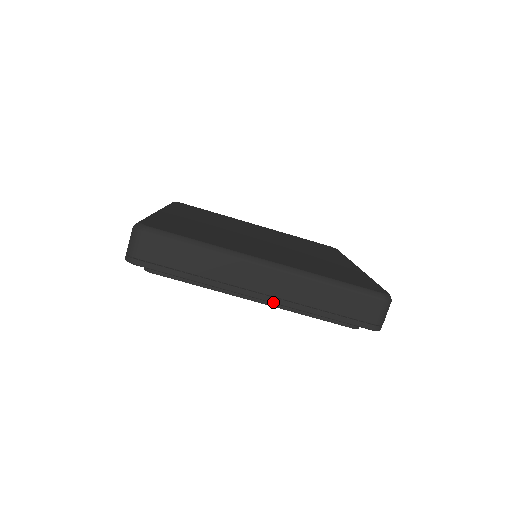
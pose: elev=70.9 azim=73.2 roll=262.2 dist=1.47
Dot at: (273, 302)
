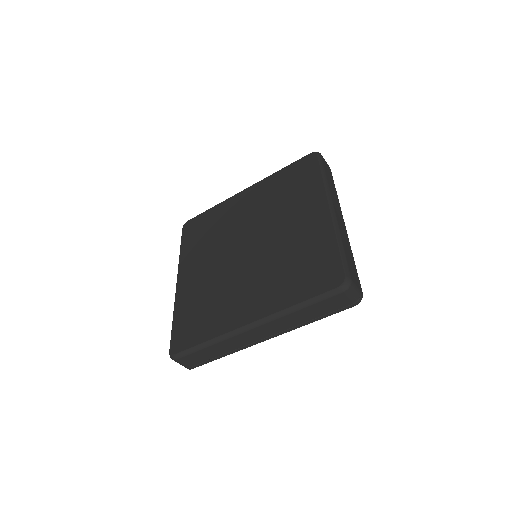
Dot at: occluded
